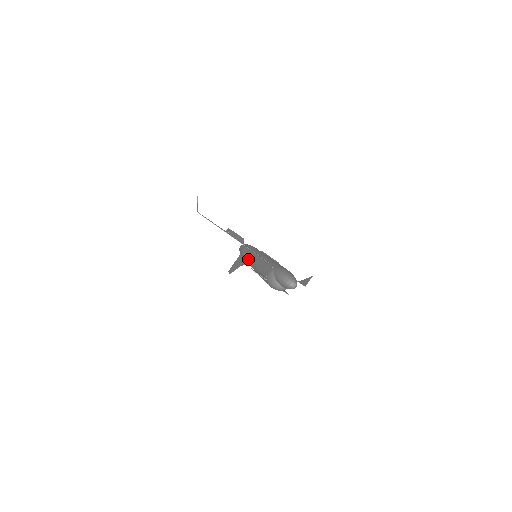
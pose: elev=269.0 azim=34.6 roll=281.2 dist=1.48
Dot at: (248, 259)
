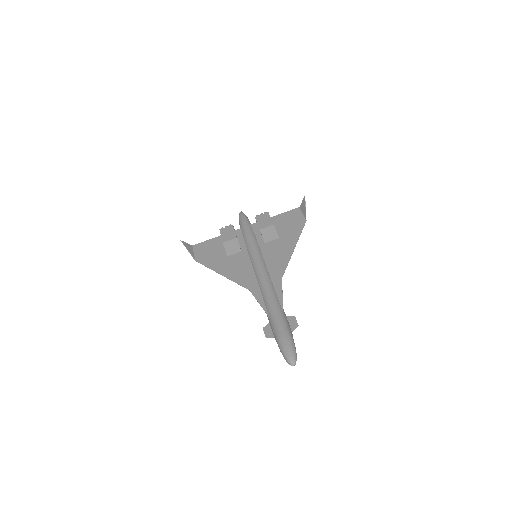
Dot at: occluded
